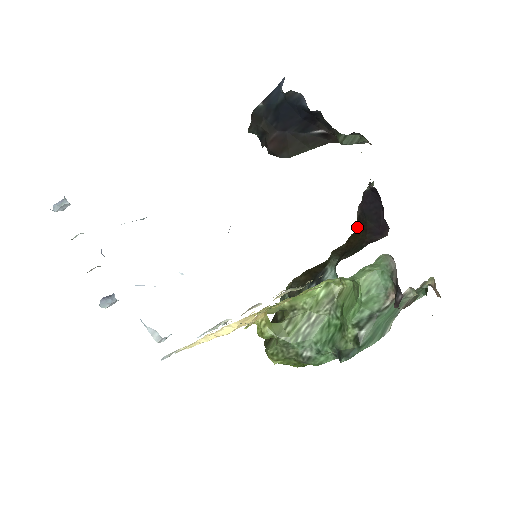
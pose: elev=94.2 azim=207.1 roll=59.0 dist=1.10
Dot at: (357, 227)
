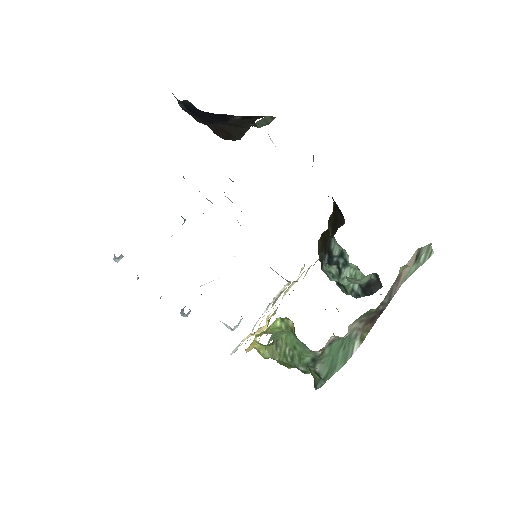
Dot at: occluded
